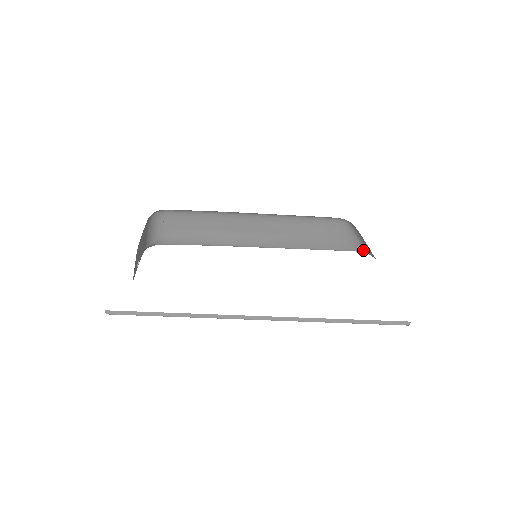
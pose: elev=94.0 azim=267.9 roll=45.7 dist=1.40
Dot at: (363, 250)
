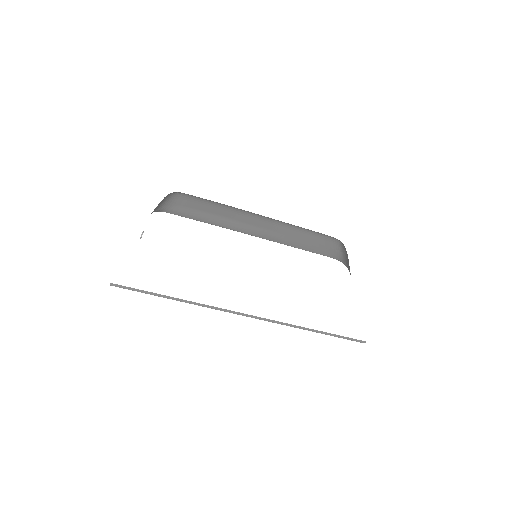
Dot at: (341, 260)
